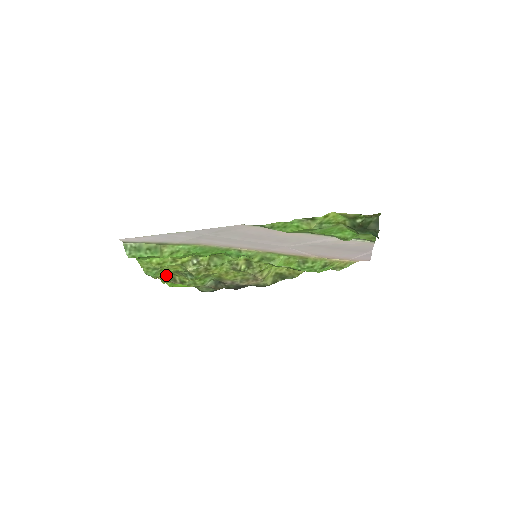
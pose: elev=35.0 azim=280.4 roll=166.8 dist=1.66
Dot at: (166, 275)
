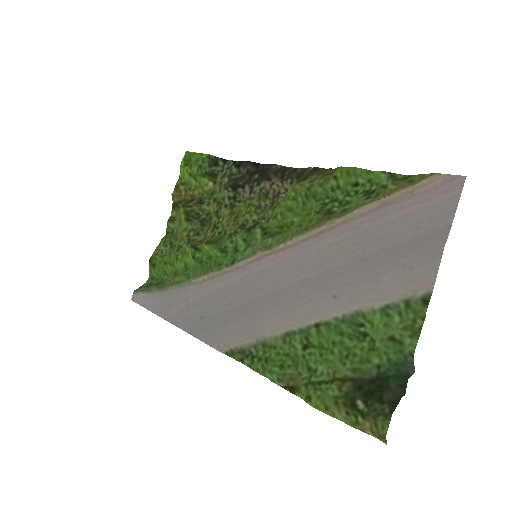
Dot at: (179, 208)
